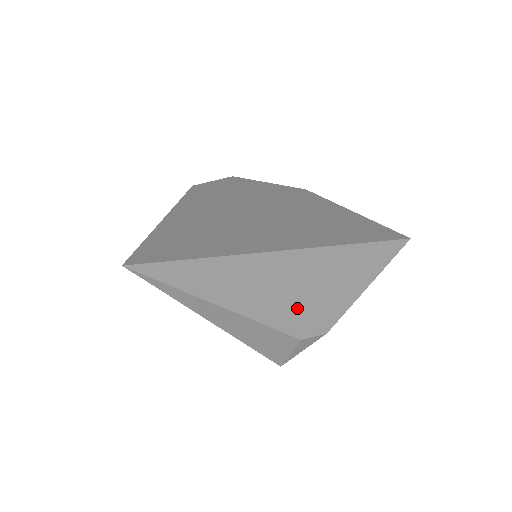
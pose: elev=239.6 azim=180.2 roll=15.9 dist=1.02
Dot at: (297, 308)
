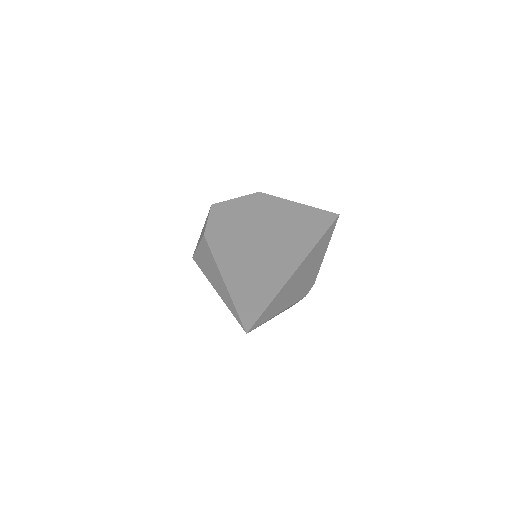
Dot at: (303, 287)
